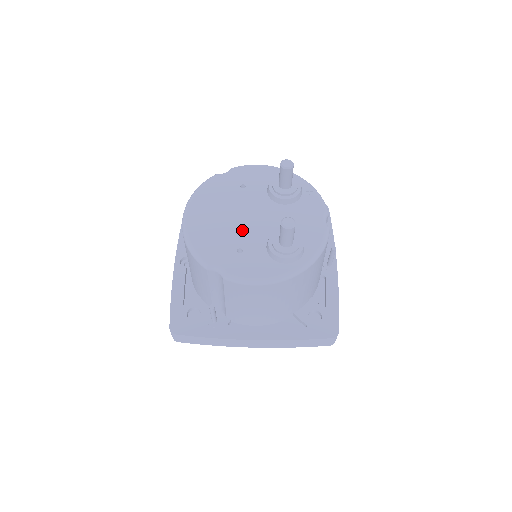
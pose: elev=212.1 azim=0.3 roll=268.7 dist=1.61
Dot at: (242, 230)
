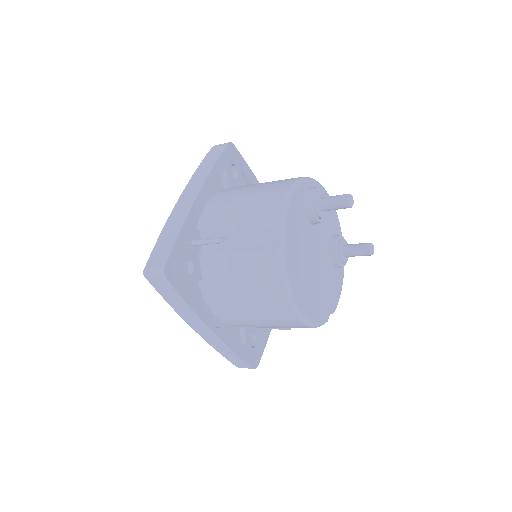
Dot at: (321, 272)
